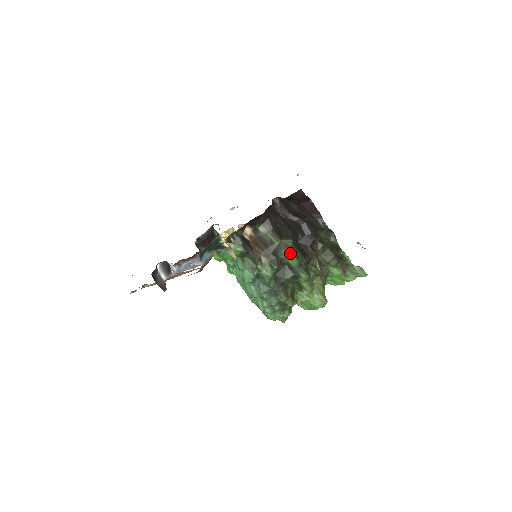
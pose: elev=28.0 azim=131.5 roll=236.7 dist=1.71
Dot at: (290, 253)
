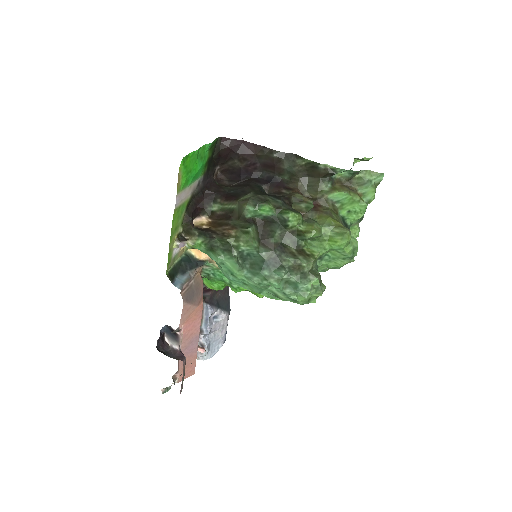
Dot at: (254, 203)
